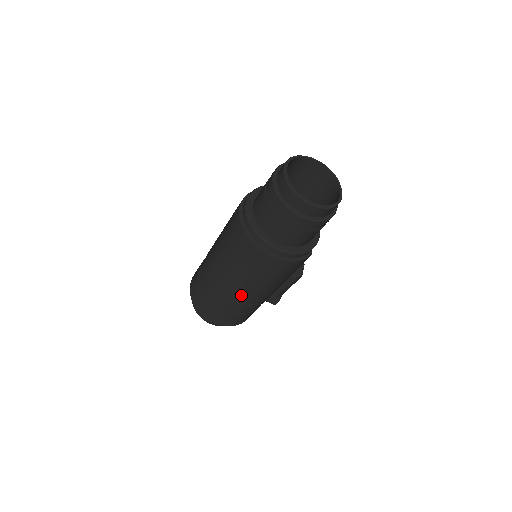
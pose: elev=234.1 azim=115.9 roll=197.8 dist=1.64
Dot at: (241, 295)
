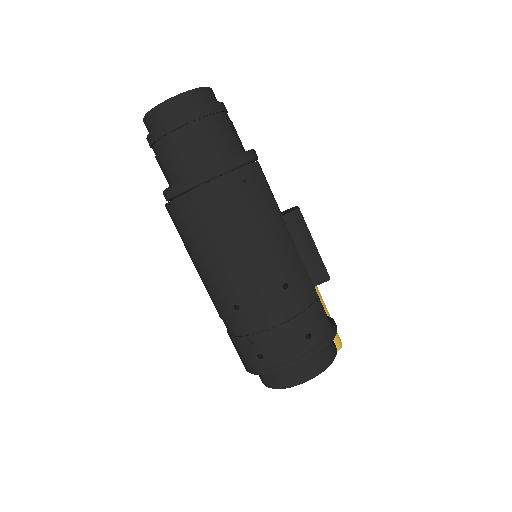
Dot at: (255, 279)
